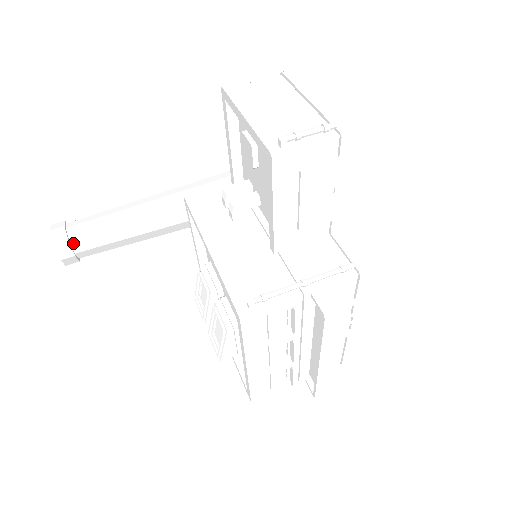
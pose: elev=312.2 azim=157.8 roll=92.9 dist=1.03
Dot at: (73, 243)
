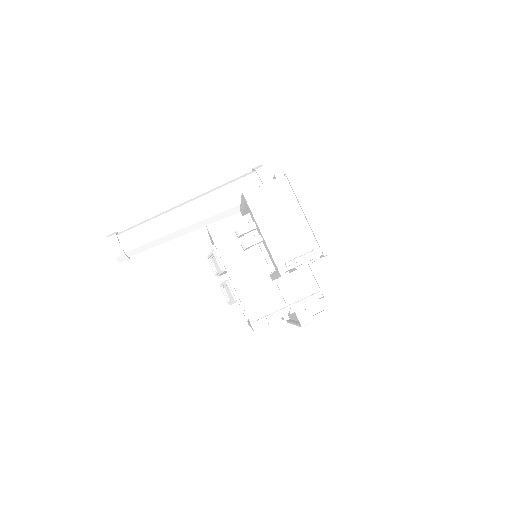
Dot at: (127, 253)
